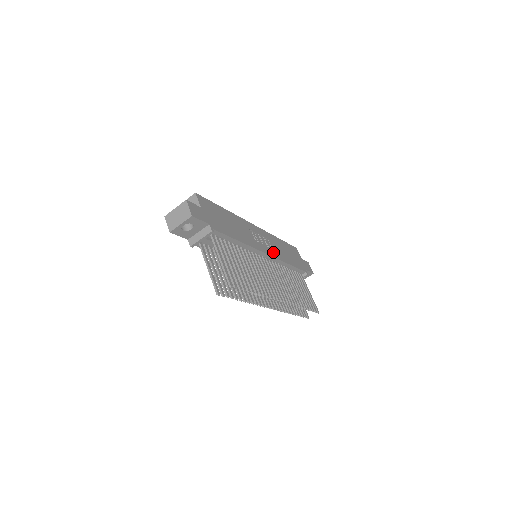
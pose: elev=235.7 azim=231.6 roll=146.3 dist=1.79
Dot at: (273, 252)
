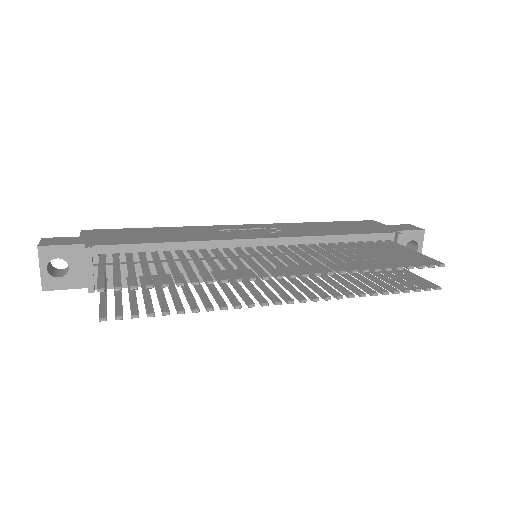
Dot at: (283, 234)
